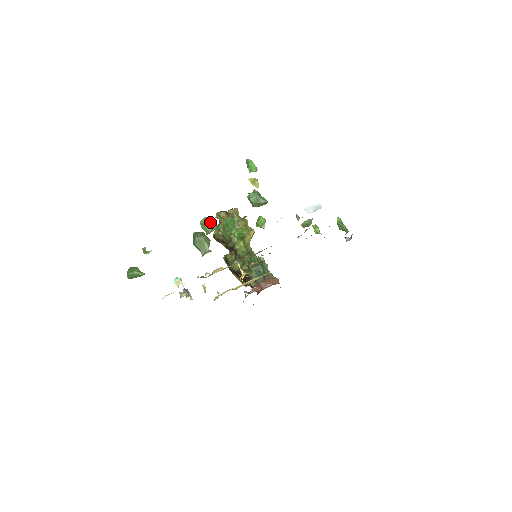
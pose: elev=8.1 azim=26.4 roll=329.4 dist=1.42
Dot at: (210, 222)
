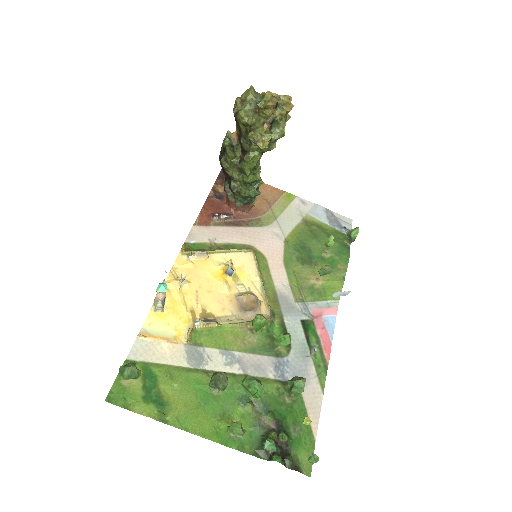
Dot at: (241, 434)
